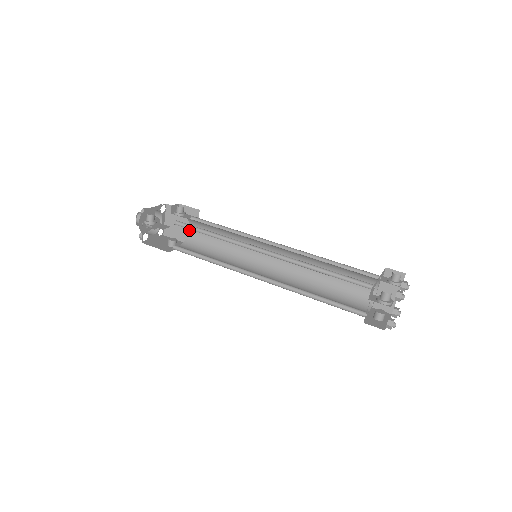
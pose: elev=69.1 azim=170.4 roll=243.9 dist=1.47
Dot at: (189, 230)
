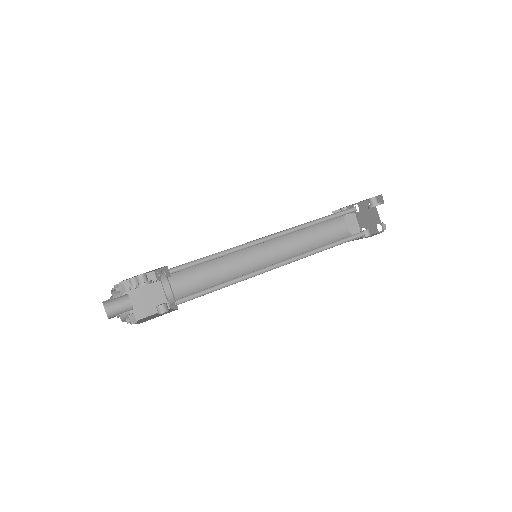
Dot at: (164, 290)
